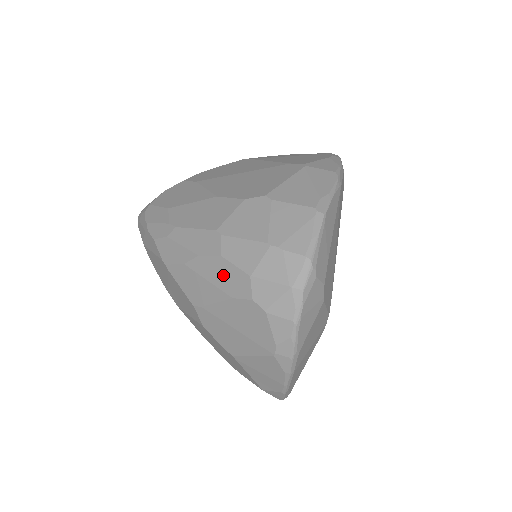
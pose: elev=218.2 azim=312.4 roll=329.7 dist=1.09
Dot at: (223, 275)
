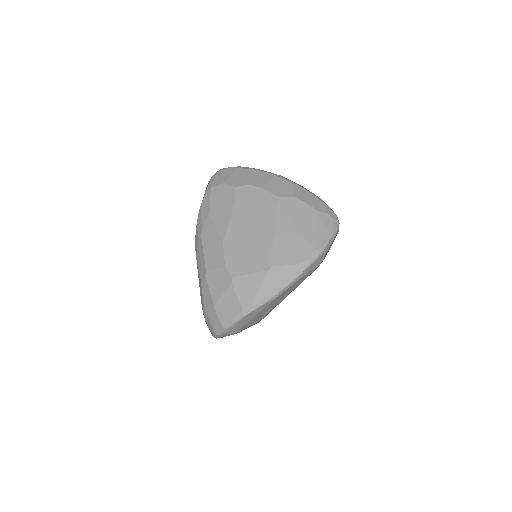
Dot at: (201, 290)
